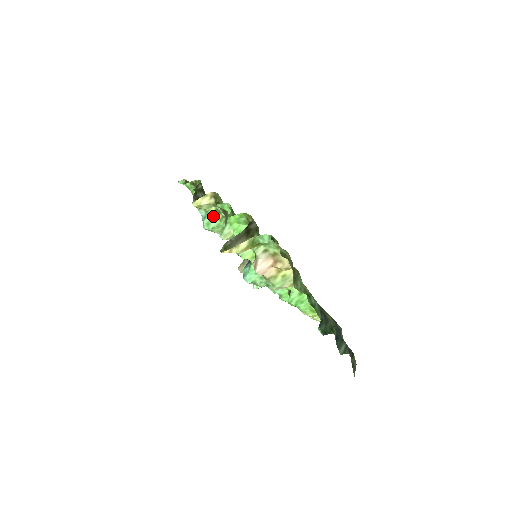
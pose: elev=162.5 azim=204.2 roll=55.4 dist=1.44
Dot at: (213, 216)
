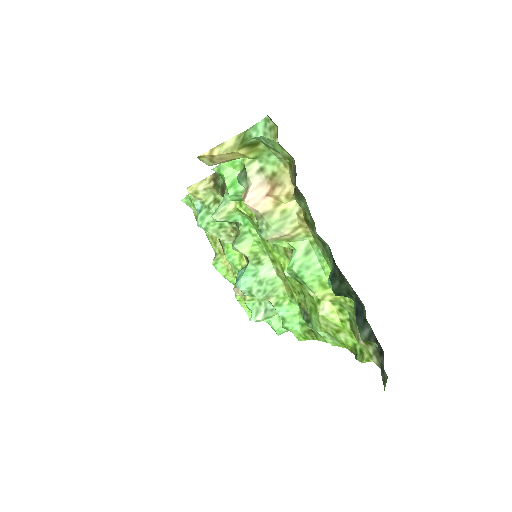
Dot at: (210, 208)
